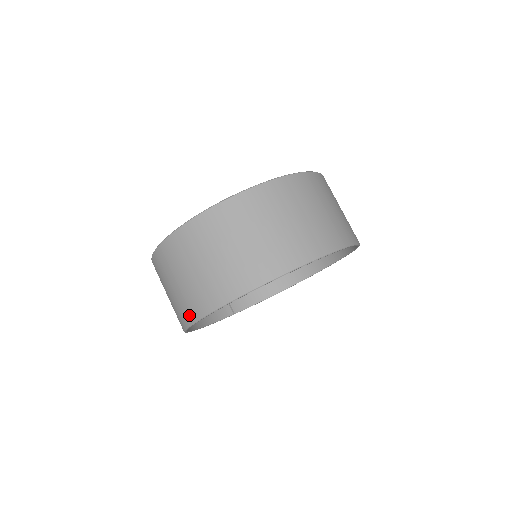
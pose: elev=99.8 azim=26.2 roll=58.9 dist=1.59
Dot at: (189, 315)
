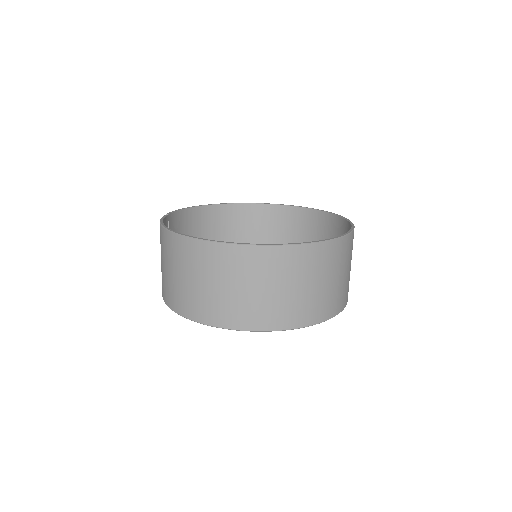
Dot at: (248, 322)
